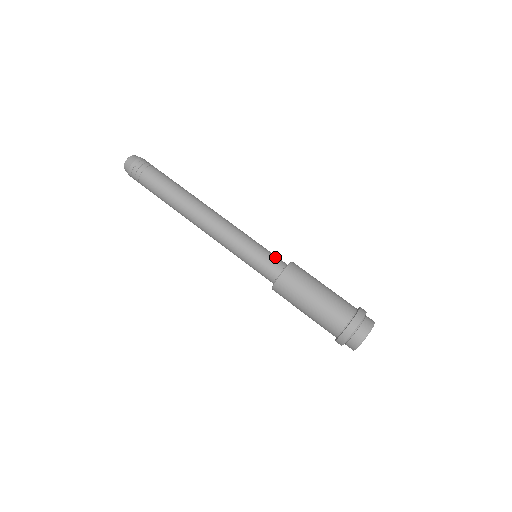
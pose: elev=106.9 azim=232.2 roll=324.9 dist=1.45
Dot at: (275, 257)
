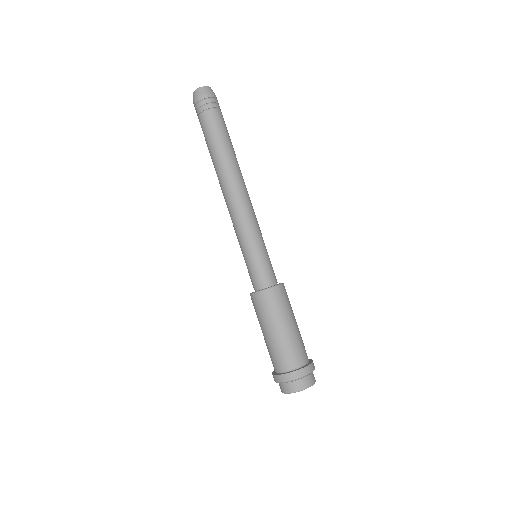
Dot at: occluded
